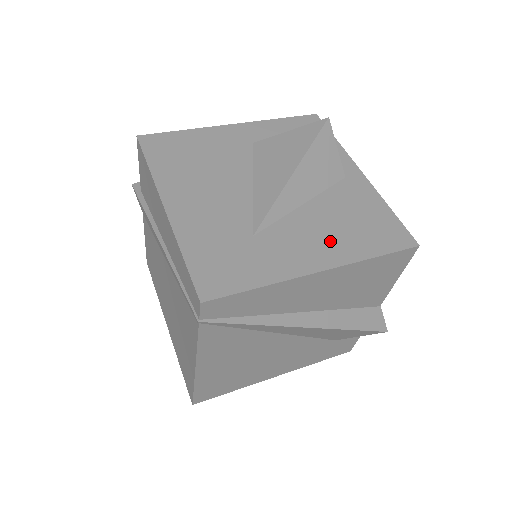
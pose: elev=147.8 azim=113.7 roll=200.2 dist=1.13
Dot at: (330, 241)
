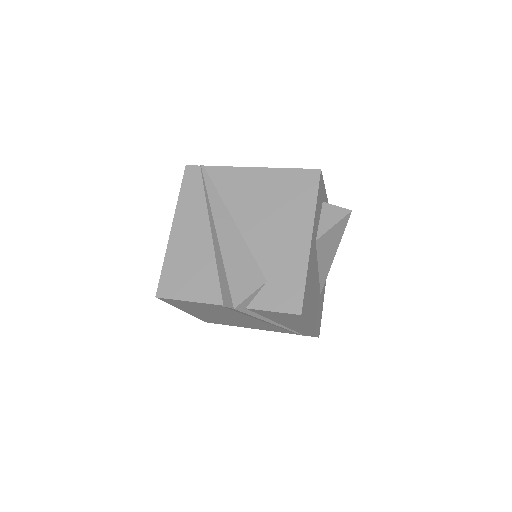
Dot at: occluded
